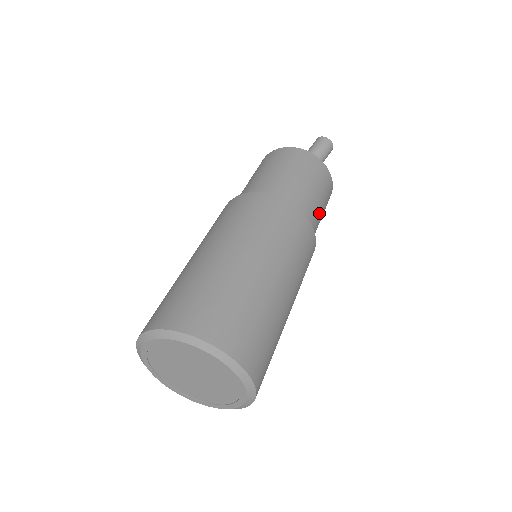
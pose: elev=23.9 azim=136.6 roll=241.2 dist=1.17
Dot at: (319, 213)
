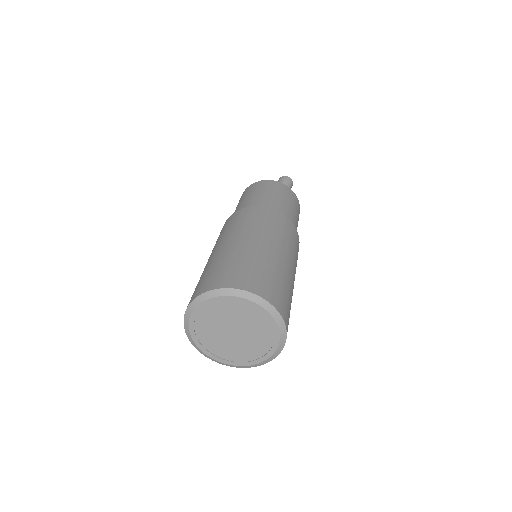
Dot at: (296, 224)
